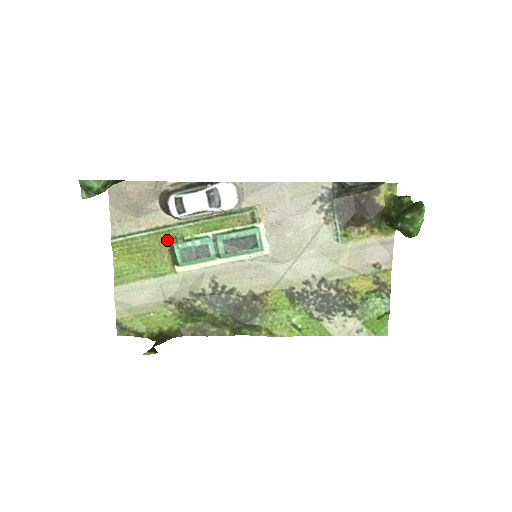
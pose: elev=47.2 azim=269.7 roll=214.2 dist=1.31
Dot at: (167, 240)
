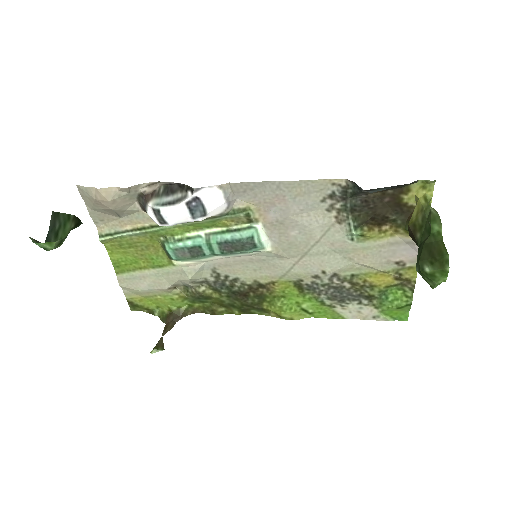
Dot at: (157, 237)
